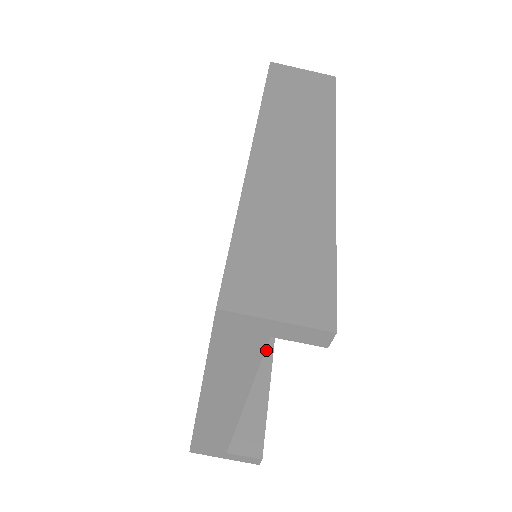
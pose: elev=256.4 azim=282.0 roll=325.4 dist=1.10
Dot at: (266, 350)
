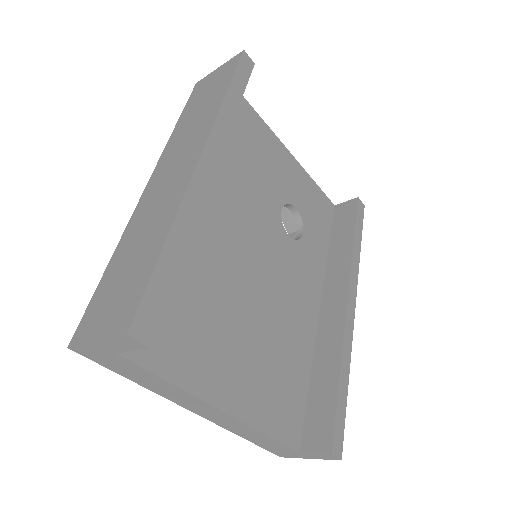
Dot at: (336, 336)
